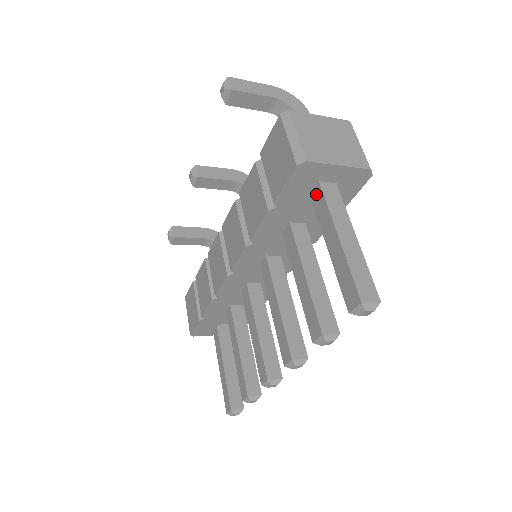
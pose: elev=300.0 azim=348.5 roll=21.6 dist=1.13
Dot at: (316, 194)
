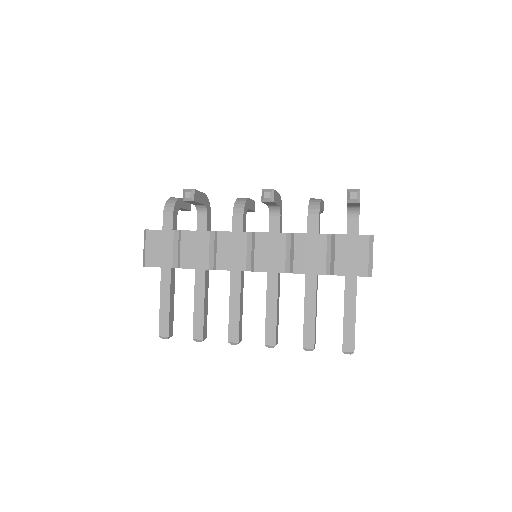
Dot at: (351, 280)
